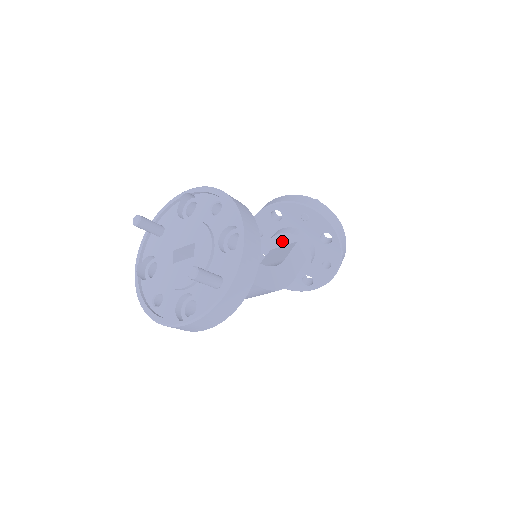
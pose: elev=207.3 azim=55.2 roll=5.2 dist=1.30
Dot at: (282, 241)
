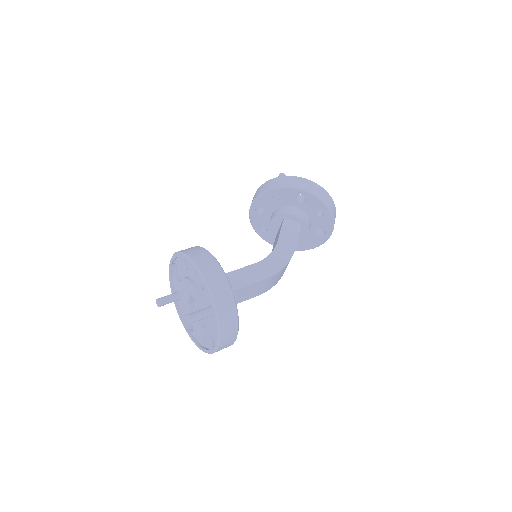
Dot at: (276, 225)
